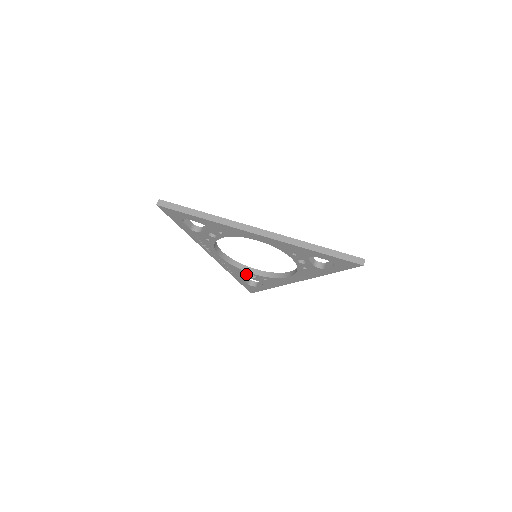
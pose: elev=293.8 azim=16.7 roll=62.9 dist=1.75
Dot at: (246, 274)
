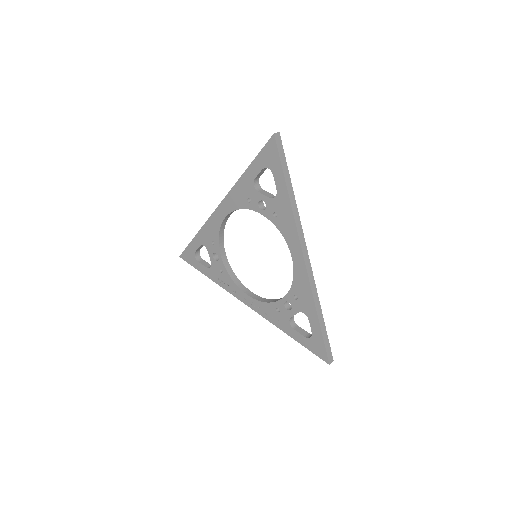
Dot at: (283, 309)
